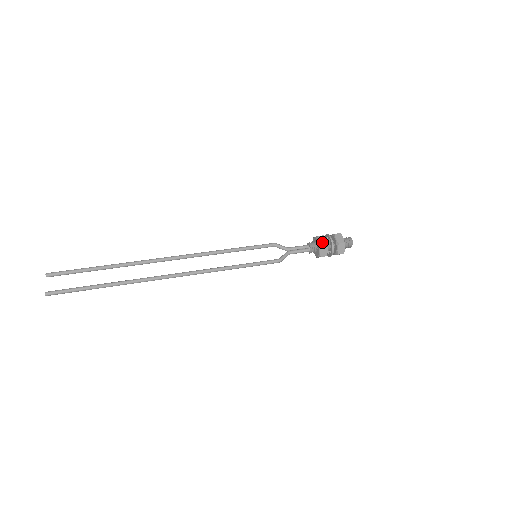
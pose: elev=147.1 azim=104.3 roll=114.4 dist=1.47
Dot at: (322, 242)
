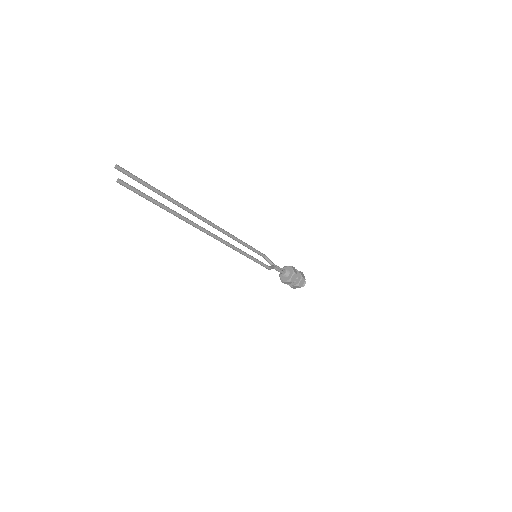
Dot at: (295, 271)
